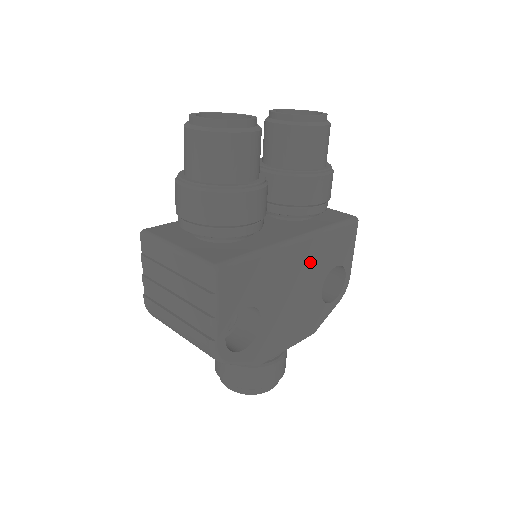
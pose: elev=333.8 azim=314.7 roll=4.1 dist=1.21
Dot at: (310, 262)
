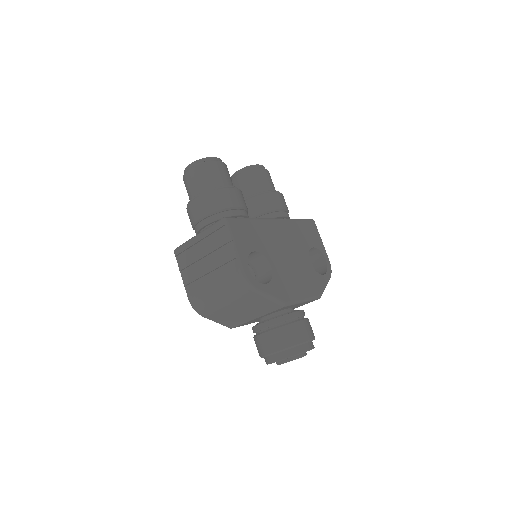
Dot at: (290, 237)
